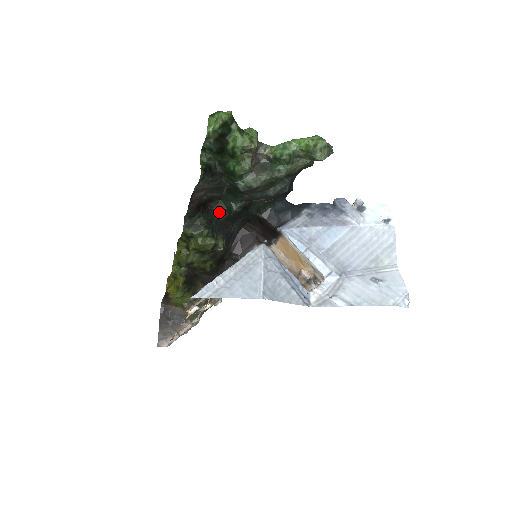
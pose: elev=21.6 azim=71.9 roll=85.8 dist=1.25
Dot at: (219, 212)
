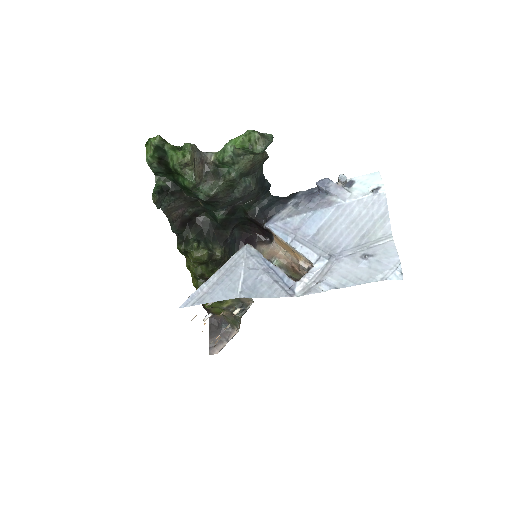
Dot at: (208, 223)
